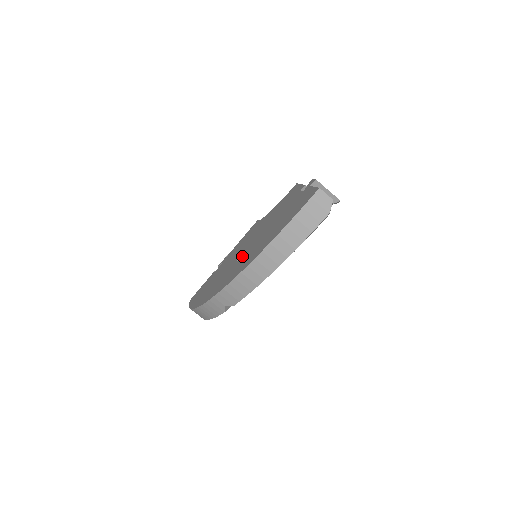
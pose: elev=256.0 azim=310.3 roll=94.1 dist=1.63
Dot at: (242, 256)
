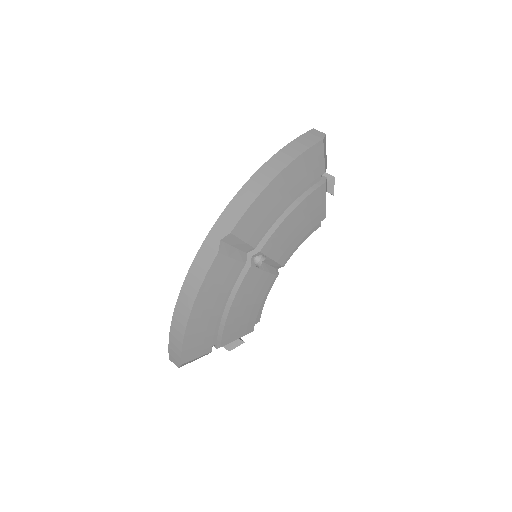
Dot at: occluded
